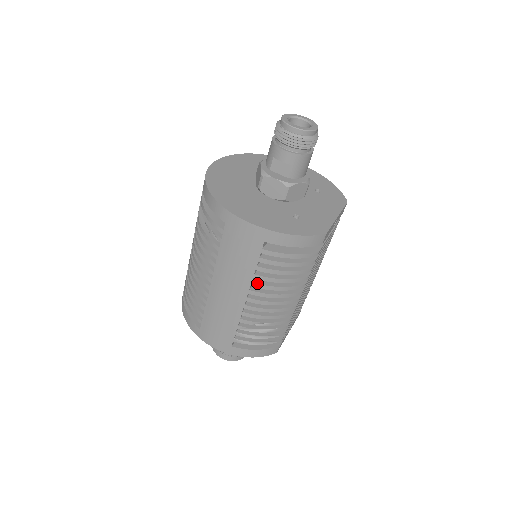
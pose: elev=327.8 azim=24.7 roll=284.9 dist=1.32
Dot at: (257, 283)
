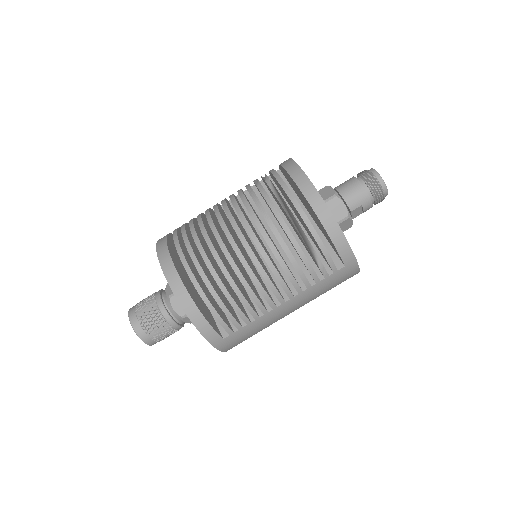
Dot at: occluded
